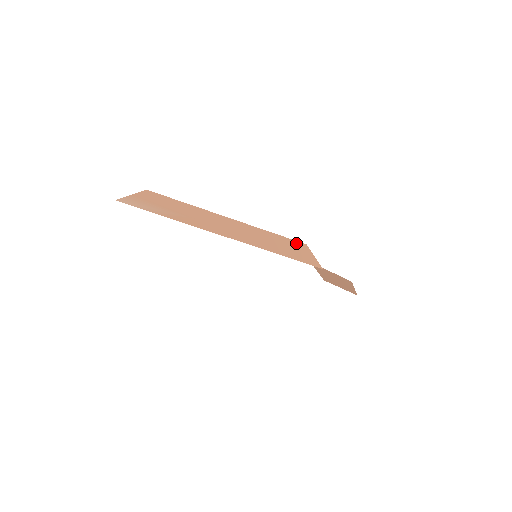
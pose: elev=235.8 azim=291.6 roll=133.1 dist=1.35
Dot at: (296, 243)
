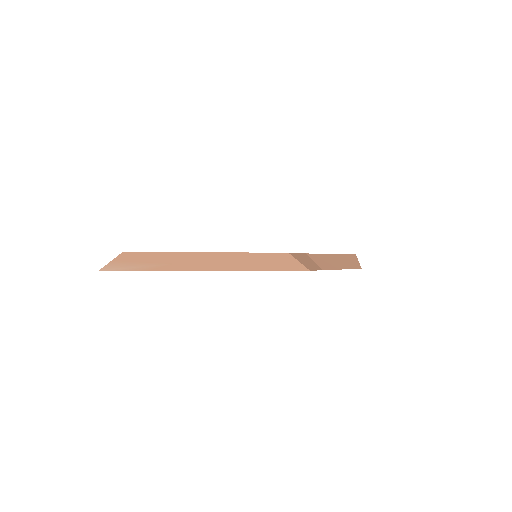
Dot at: (277, 255)
